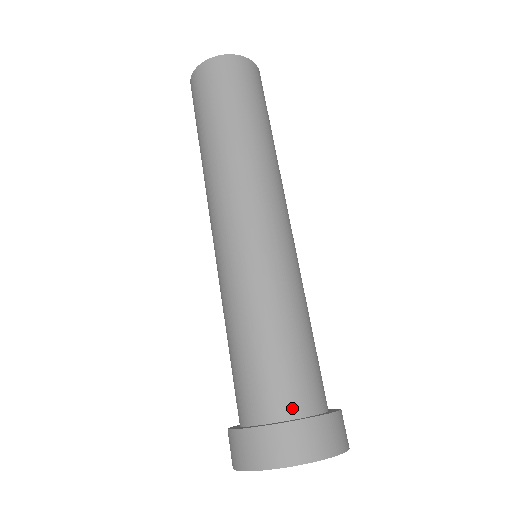
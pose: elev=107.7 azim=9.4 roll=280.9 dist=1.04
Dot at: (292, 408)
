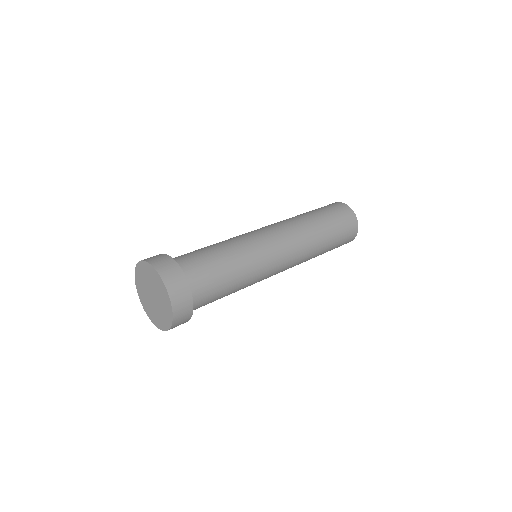
Dot at: occluded
